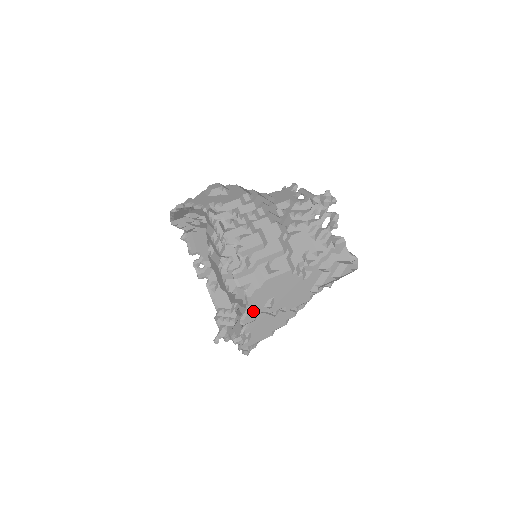
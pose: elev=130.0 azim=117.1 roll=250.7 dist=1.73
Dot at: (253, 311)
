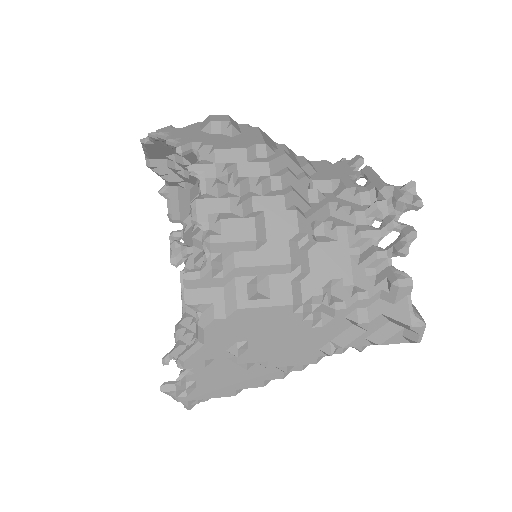
Dot at: (204, 352)
